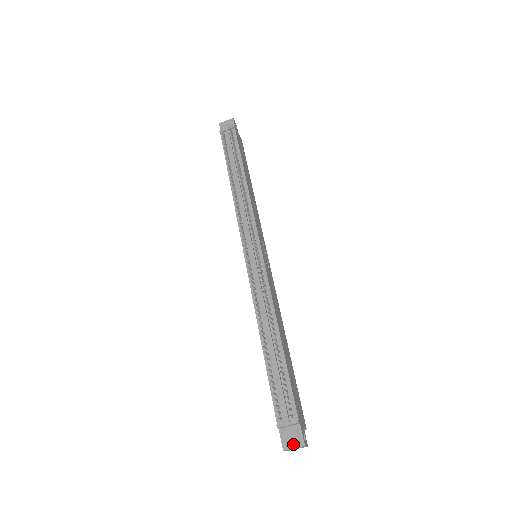
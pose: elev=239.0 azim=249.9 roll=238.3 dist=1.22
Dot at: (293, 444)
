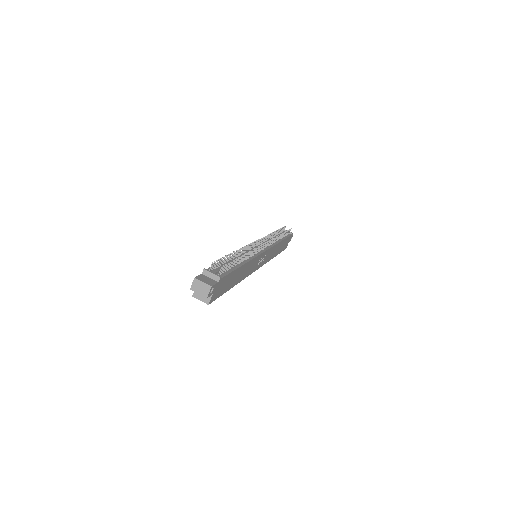
Dot at: (204, 281)
